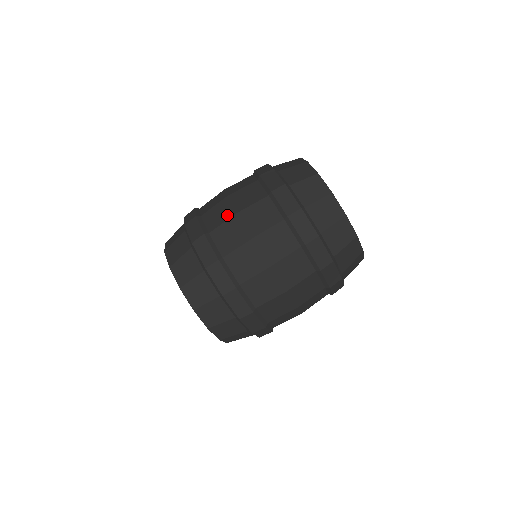
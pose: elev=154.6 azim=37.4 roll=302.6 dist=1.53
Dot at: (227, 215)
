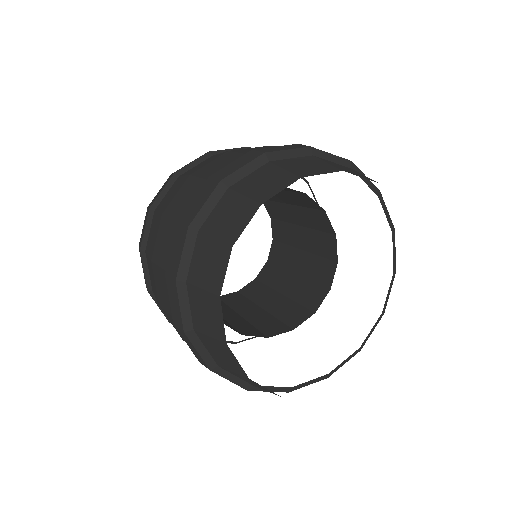
Dot at: (151, 249)
